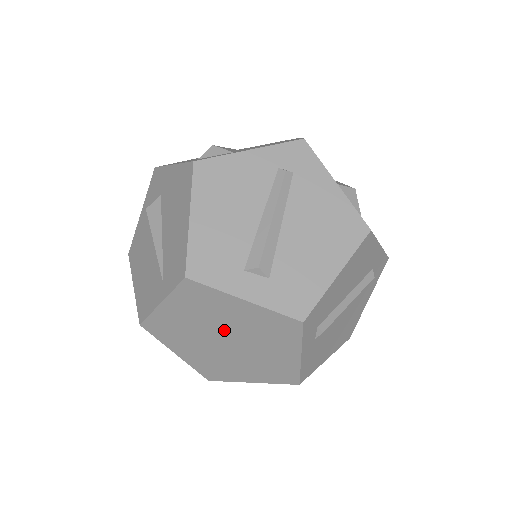
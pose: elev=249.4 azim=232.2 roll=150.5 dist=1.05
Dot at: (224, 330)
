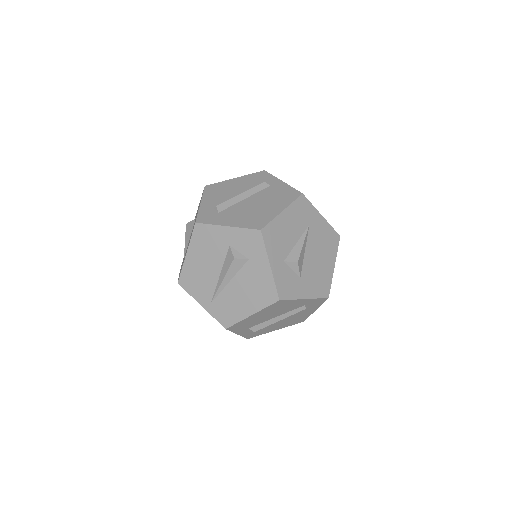
Dot at: occluded
